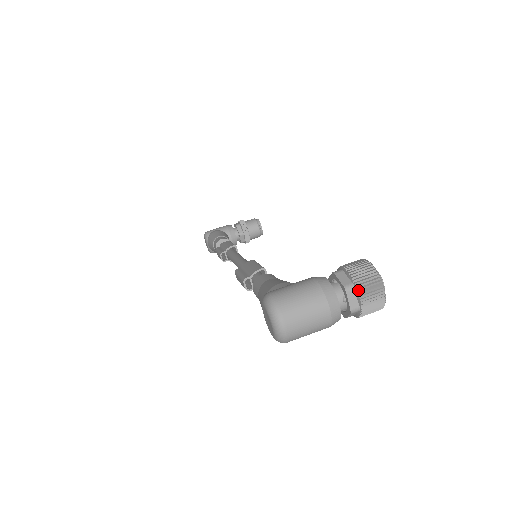
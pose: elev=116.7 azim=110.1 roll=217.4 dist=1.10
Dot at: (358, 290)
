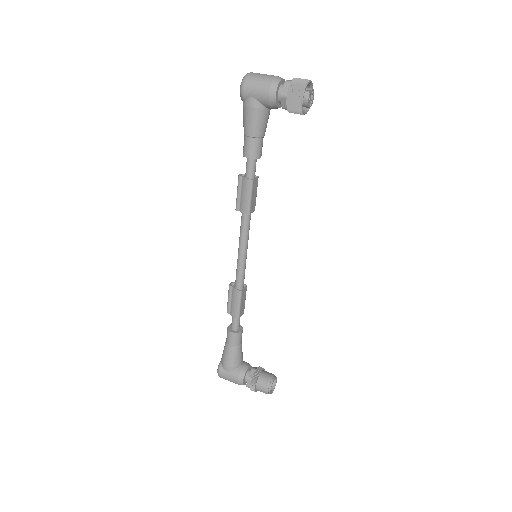
Dot at: occluded
